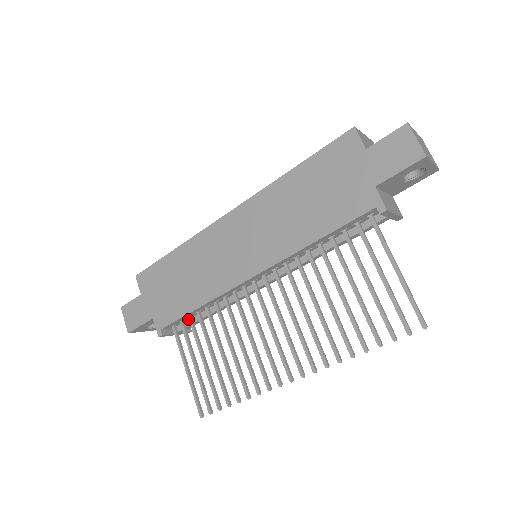
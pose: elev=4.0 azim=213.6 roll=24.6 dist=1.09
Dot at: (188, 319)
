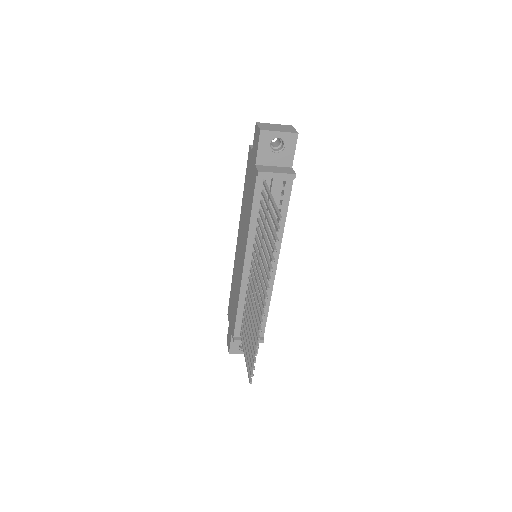
Dot at: occluded
